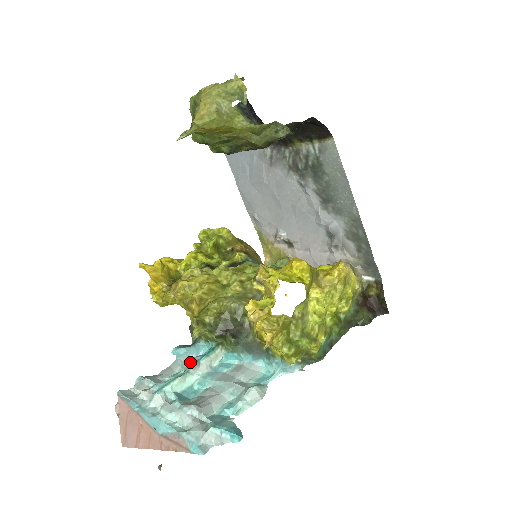
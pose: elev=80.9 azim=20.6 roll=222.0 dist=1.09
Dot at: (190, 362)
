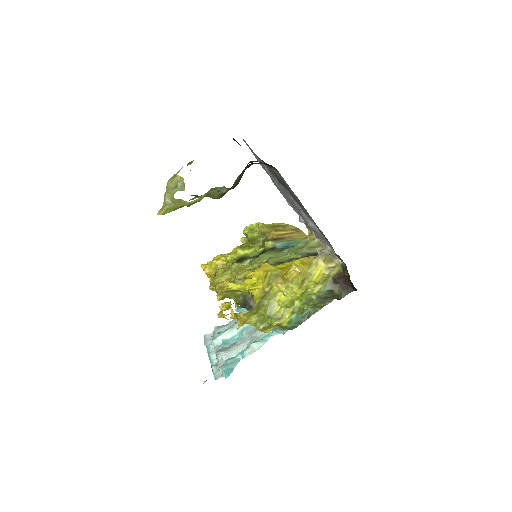
Dot at: occluded
